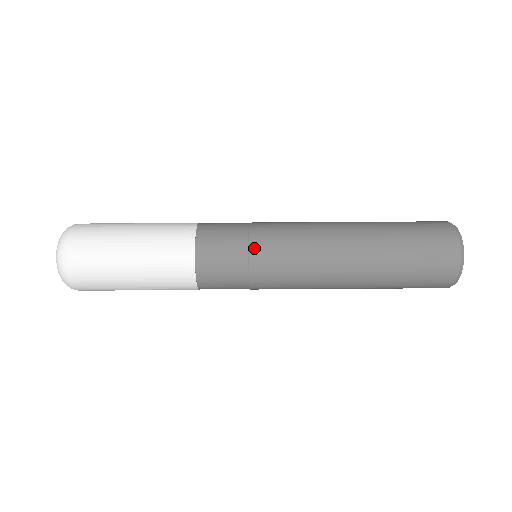
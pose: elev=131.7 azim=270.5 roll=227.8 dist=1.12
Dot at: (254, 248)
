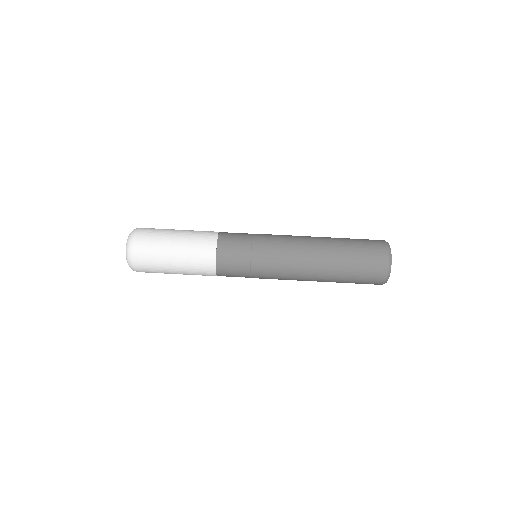
Dot at: (254, 270)
